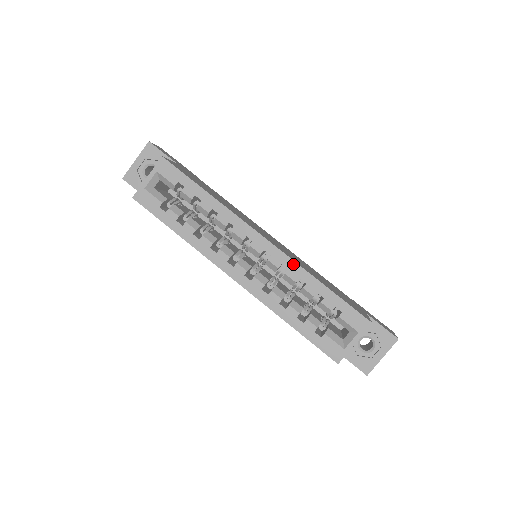
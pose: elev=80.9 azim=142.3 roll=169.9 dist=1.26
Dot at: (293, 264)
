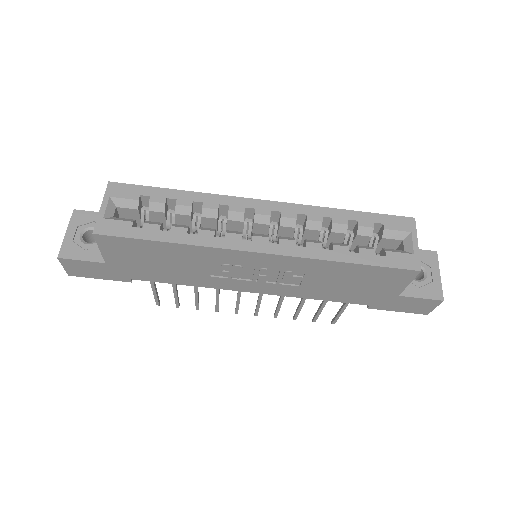
Dot at: (307, 208)
